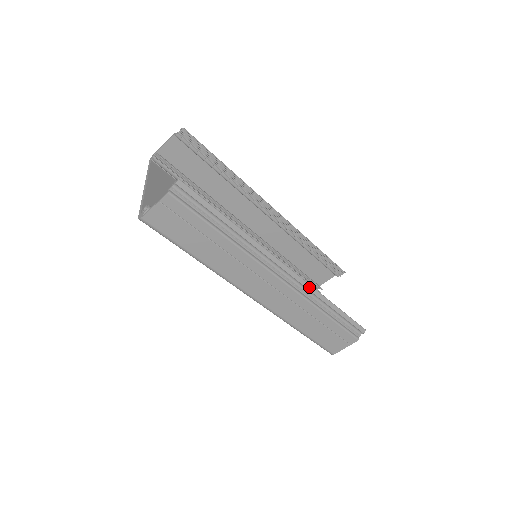
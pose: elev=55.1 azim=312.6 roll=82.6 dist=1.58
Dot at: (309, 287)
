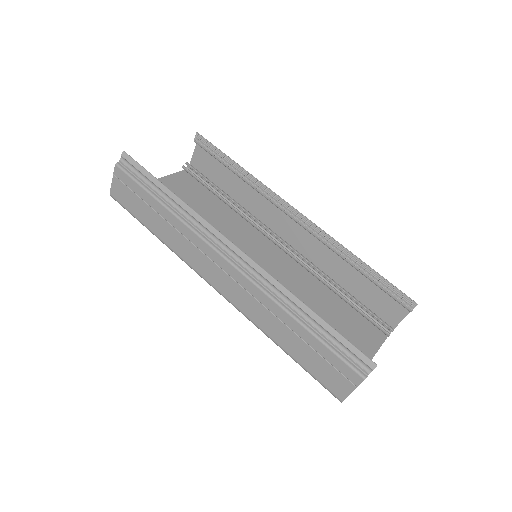
Dot at: (269, 277)
